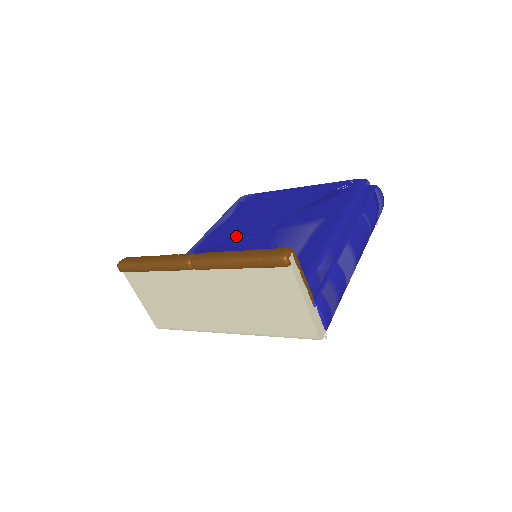
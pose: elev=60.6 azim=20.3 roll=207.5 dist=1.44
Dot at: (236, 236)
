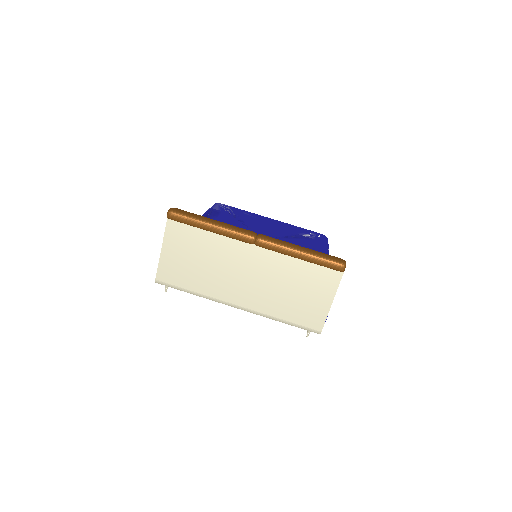
Dot at: occluded
